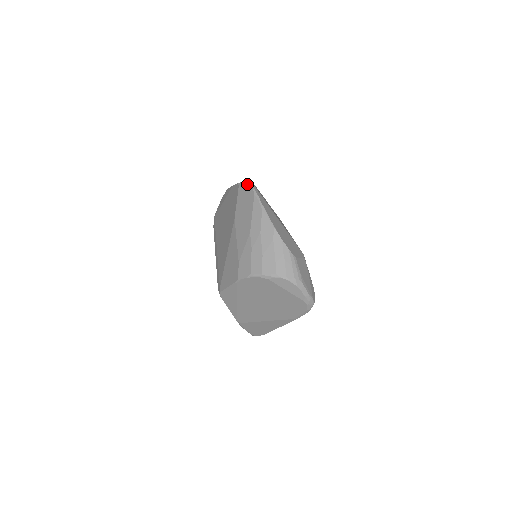
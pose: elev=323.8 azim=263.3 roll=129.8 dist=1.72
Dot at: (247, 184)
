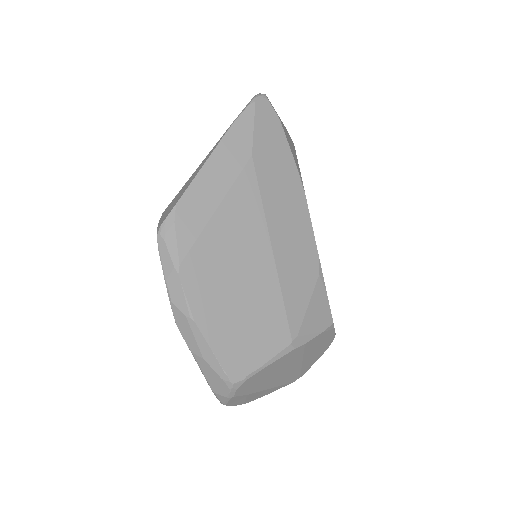
Dot at: occluded
